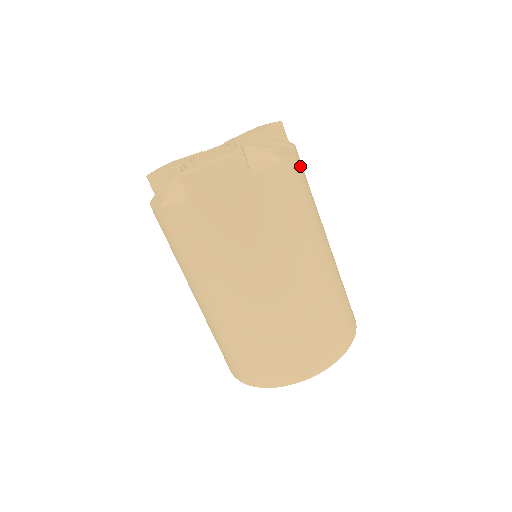
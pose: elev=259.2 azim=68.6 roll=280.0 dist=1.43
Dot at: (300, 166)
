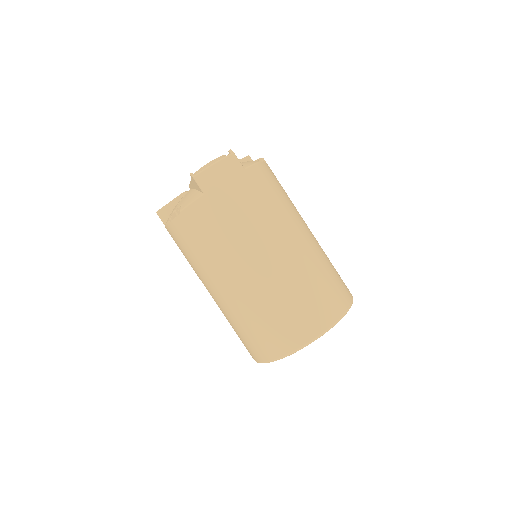
Dot at: occluded
